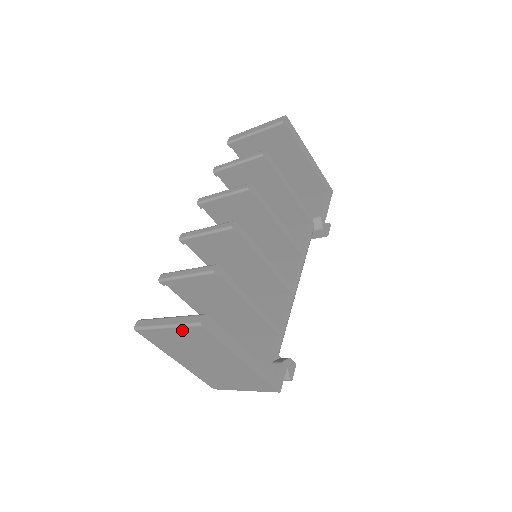
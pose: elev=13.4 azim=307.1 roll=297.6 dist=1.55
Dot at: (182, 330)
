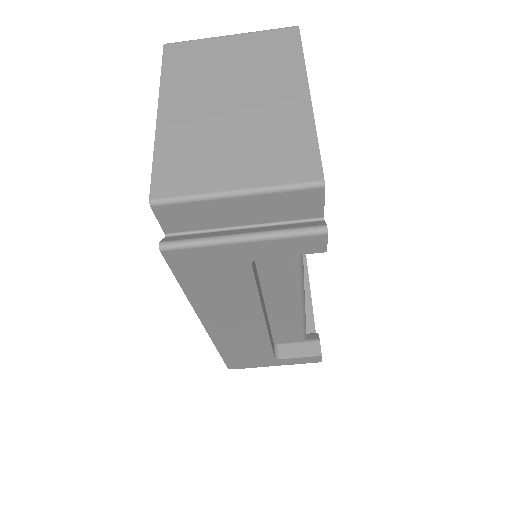
Dot at: (255, 36)
